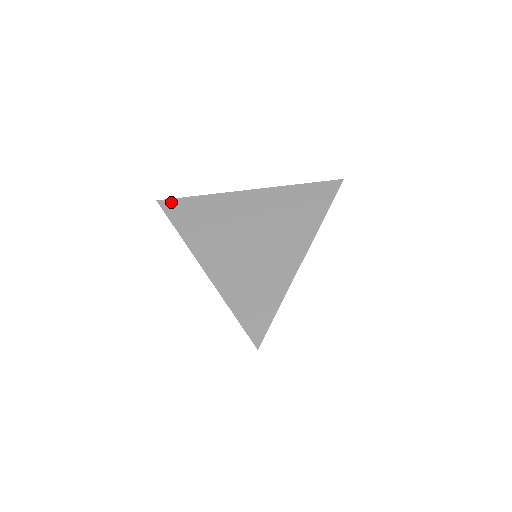
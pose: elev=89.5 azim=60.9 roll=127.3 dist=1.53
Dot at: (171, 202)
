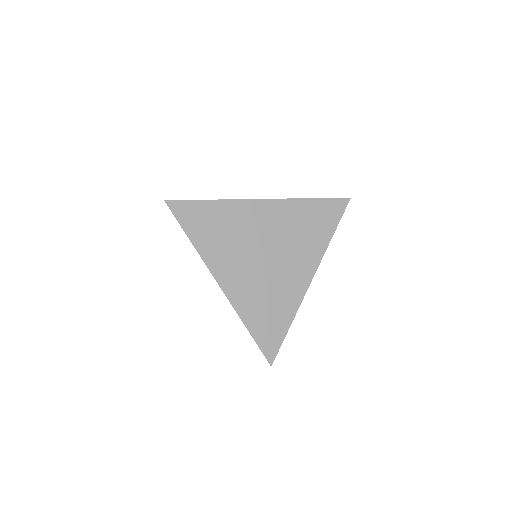
Dot at: (181, 205)
